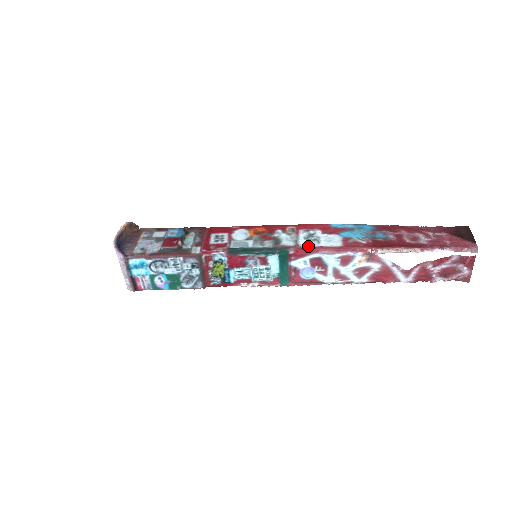
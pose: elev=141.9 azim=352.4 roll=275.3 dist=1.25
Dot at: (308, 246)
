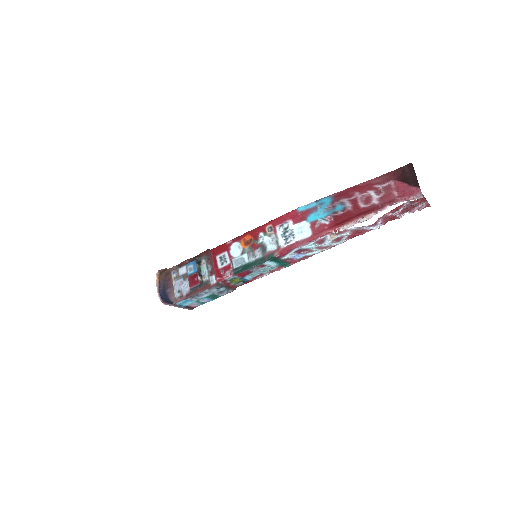
Dot at: (287, 245)
